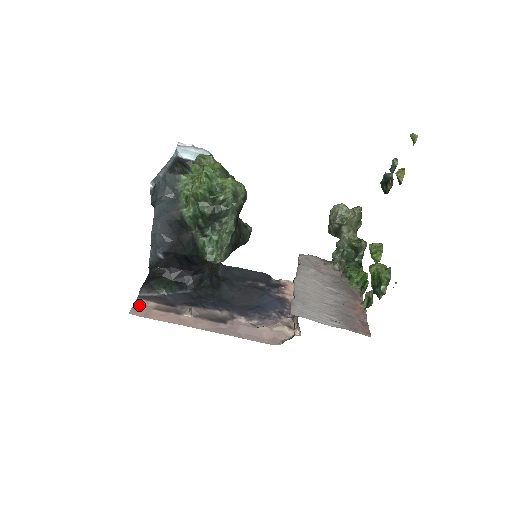
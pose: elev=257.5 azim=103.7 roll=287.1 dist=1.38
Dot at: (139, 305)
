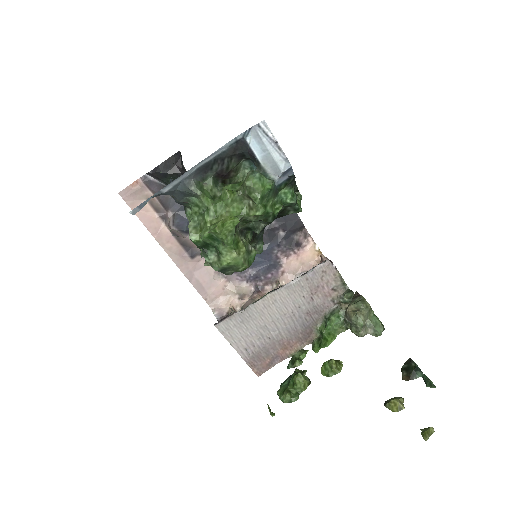
Dot at: (136, 188)
